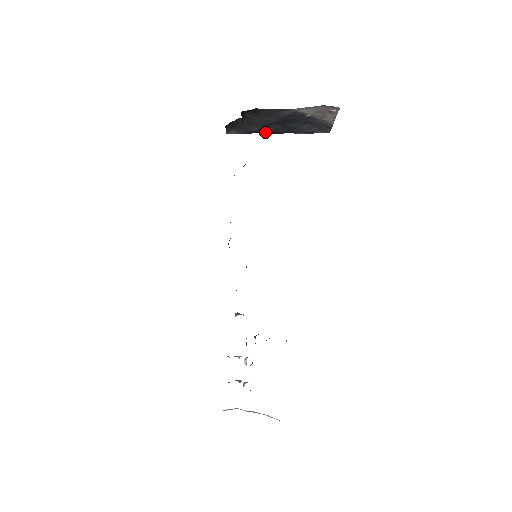
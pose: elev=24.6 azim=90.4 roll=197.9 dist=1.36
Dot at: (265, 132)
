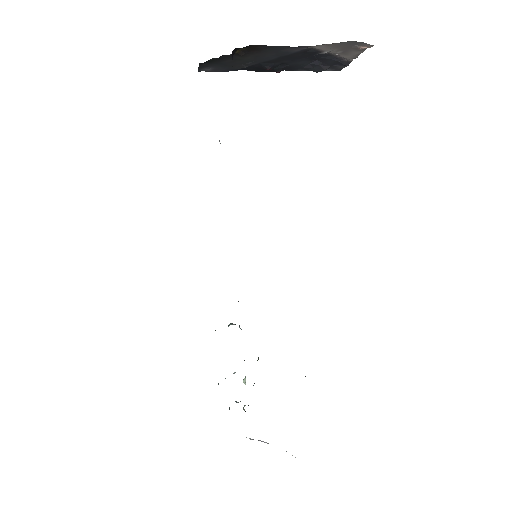
Dot at: (254, 69)
